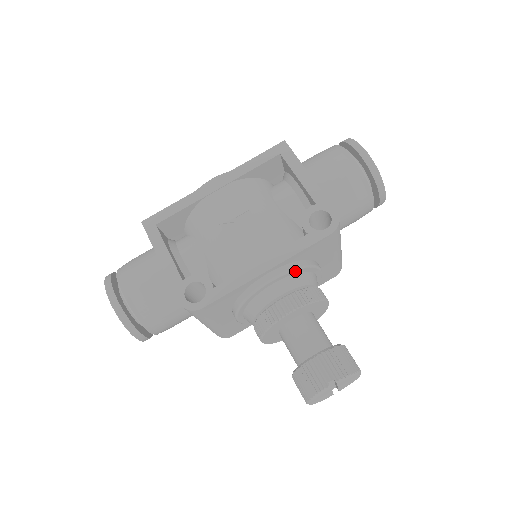
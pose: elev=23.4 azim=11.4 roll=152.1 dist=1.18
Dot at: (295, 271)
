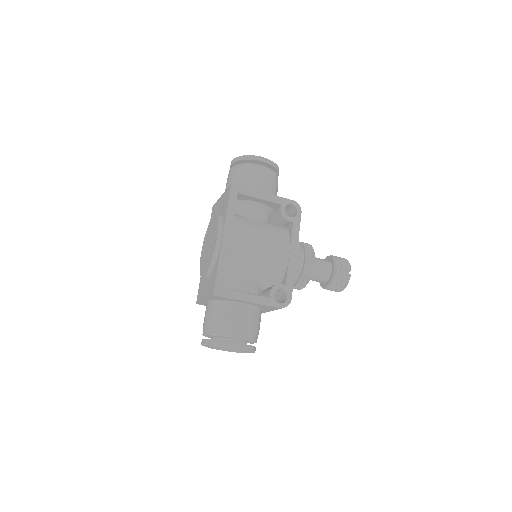
Dot at: (299, 244)
